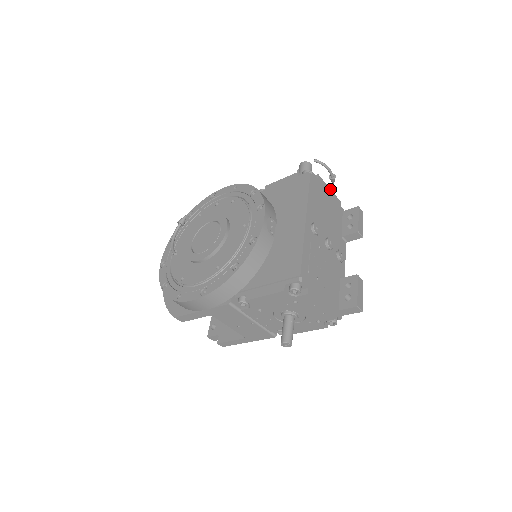
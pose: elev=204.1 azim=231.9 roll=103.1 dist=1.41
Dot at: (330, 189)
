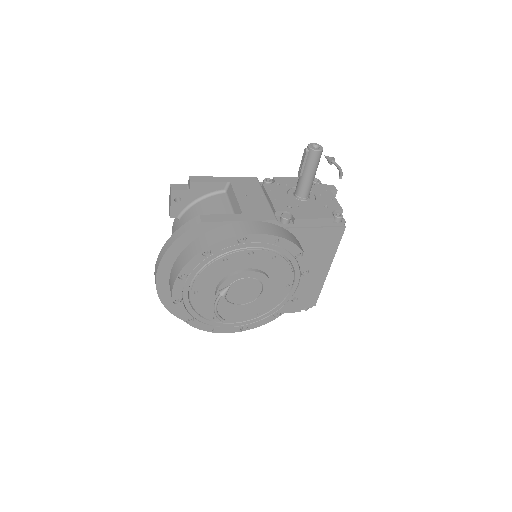
Dot at: (334, 197)
